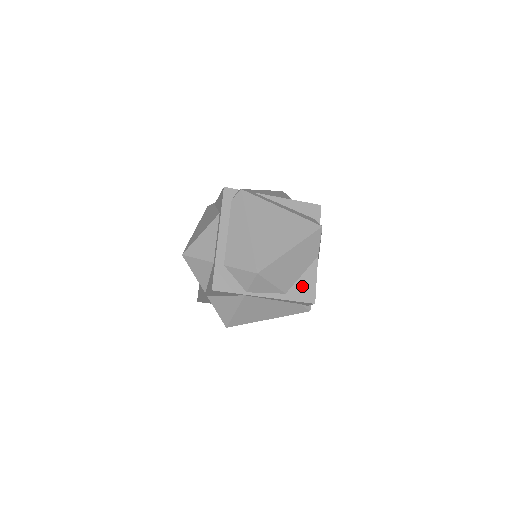
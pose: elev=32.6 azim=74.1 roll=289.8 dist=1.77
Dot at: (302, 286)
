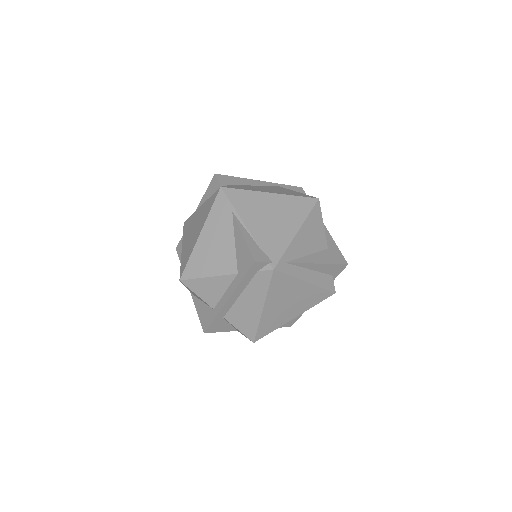
Dot at: occluded
